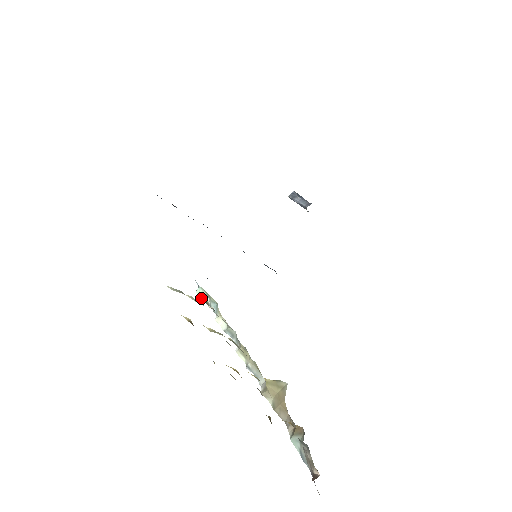
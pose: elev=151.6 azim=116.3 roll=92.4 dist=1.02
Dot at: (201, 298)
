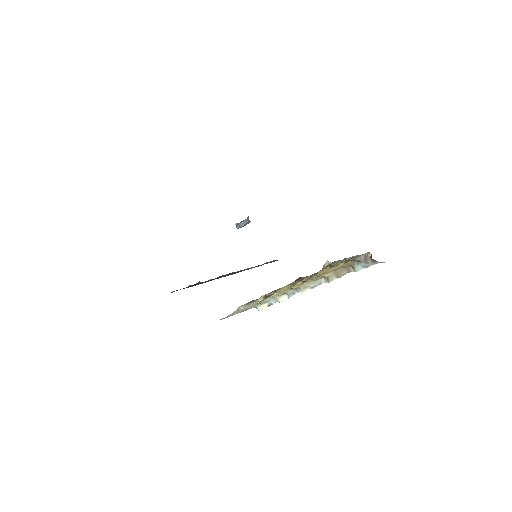
Dot at: (264, 309)
